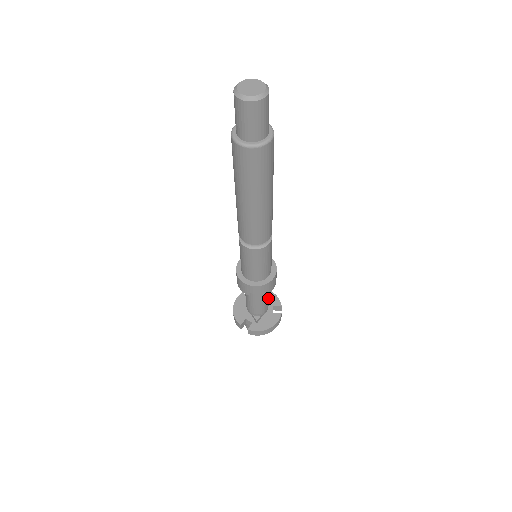
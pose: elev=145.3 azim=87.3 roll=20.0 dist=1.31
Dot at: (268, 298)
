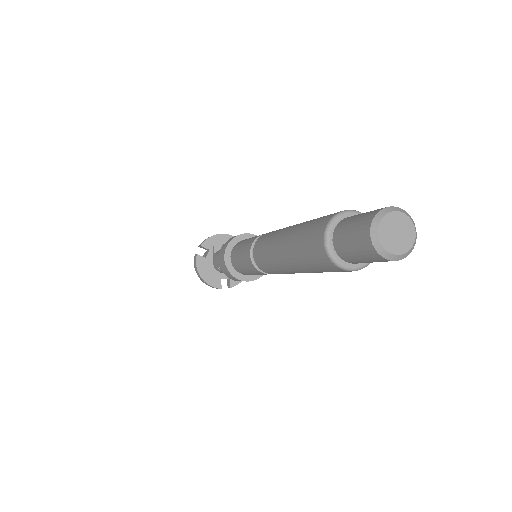
Dot at: occluded
